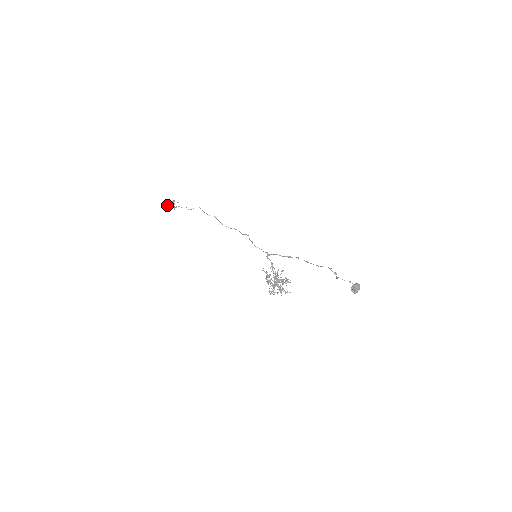
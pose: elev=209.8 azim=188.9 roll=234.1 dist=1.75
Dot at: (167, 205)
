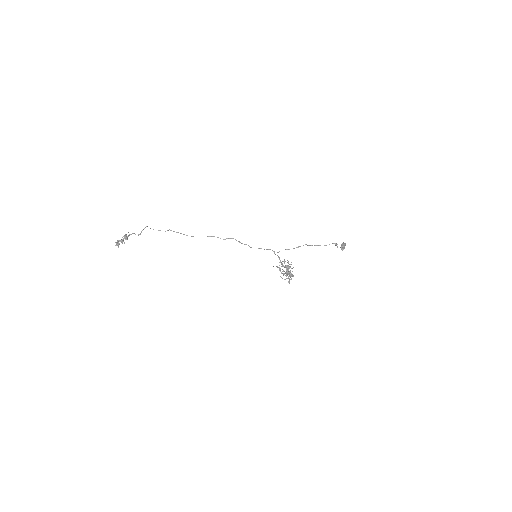
Dot at: (119, 243)
